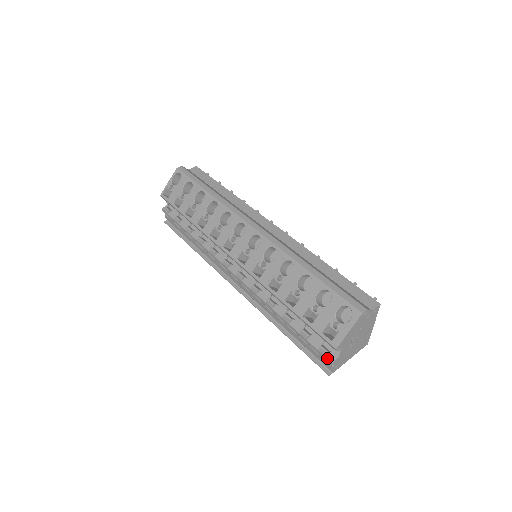
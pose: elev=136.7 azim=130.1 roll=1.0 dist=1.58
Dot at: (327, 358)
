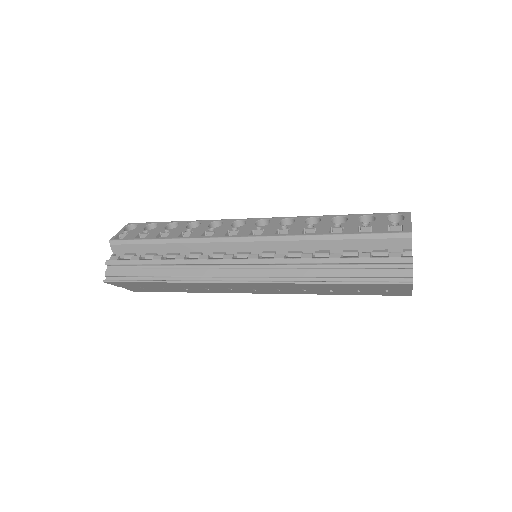
Dot at: (404, 257)
